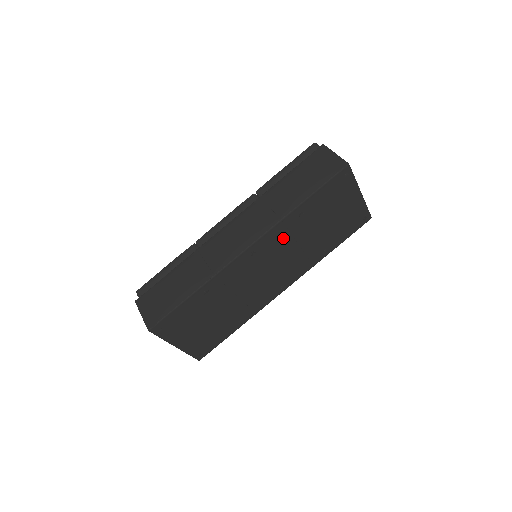
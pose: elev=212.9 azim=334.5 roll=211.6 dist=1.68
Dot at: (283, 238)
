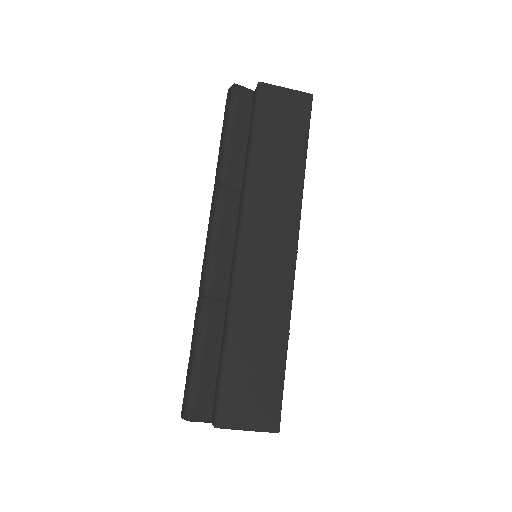
Dot at: occluded
